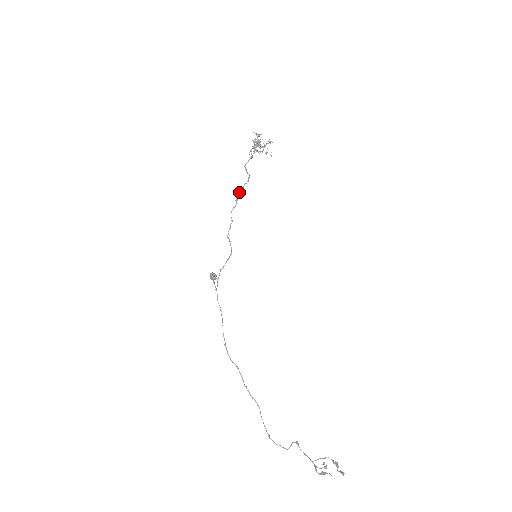
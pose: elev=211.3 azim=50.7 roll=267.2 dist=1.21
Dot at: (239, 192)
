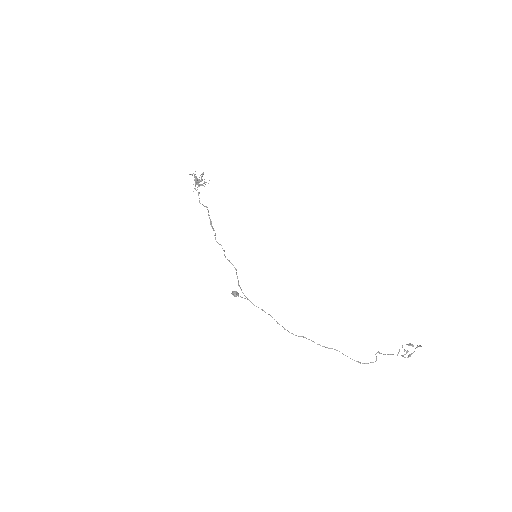
Dot at: (210, 222)
